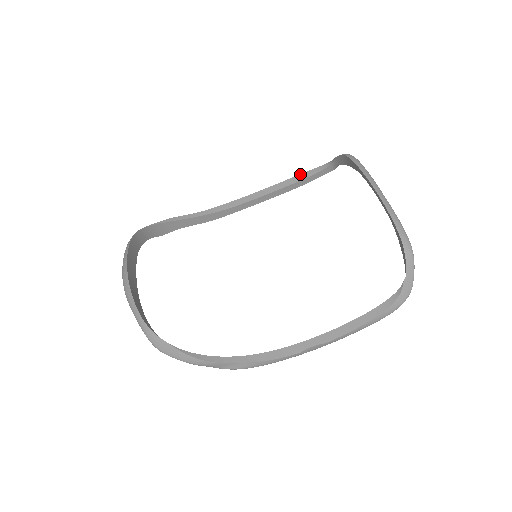
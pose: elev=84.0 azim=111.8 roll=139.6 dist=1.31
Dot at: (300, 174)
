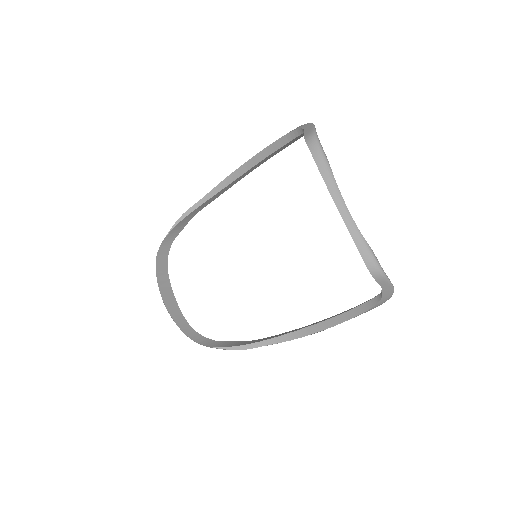
Dot at: (281, 137)
